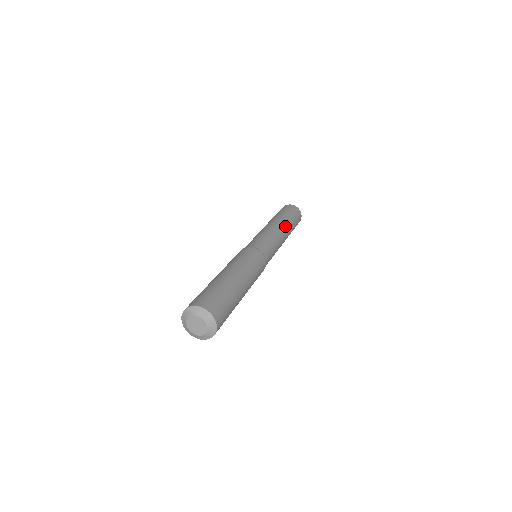
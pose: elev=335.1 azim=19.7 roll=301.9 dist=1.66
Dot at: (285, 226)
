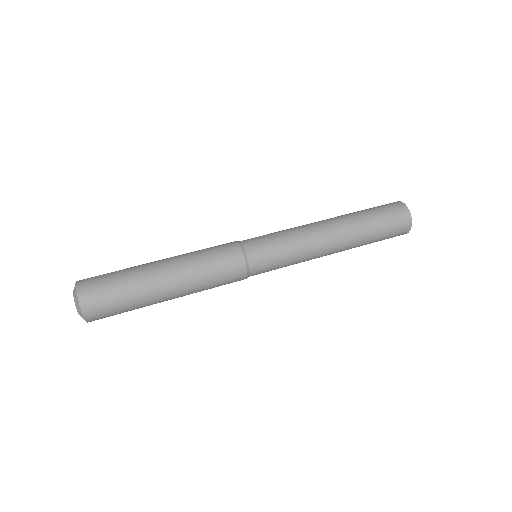
Dot at: (344, 242)
